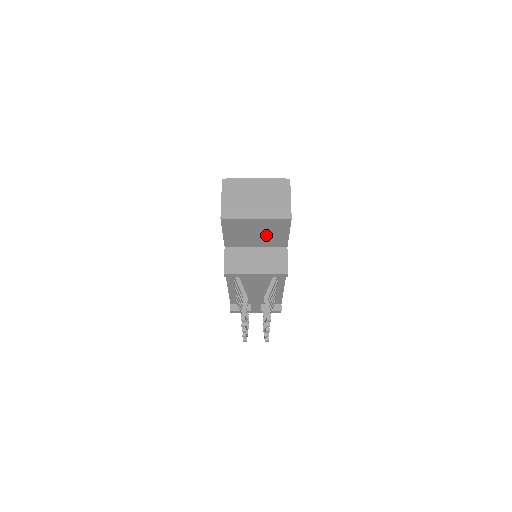
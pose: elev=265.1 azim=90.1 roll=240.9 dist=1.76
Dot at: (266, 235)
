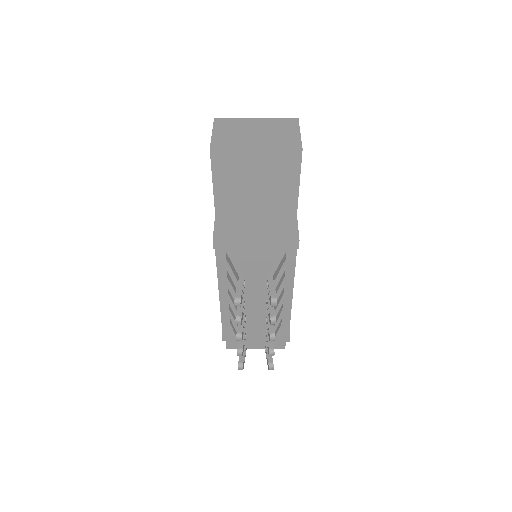
Dot at: (269, 187)
